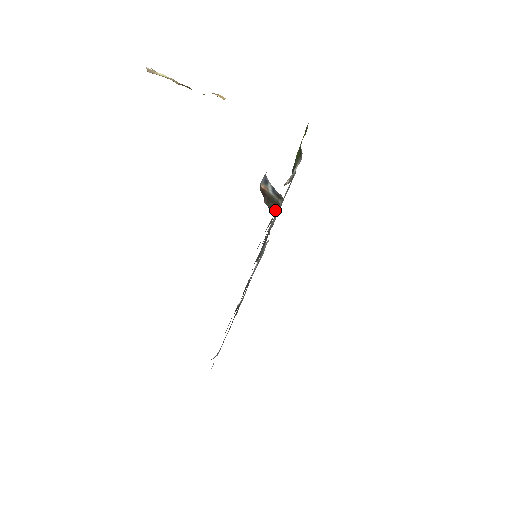
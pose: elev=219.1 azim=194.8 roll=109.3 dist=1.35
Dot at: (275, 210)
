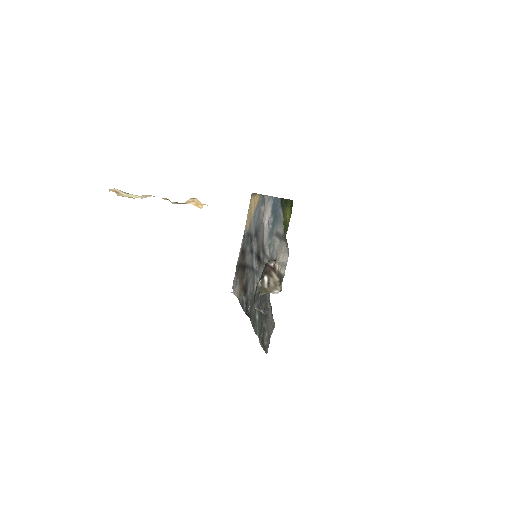
Dot at: (270, 337)
